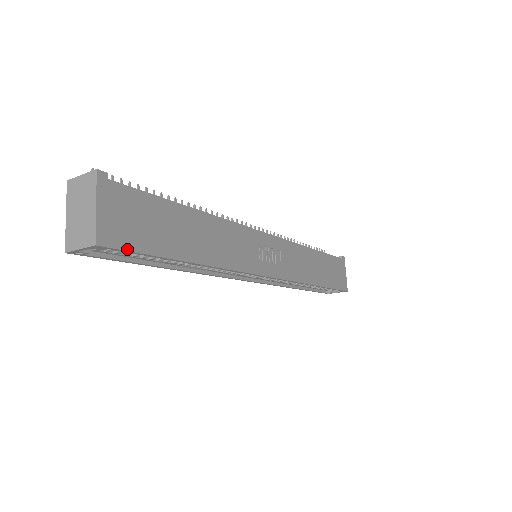
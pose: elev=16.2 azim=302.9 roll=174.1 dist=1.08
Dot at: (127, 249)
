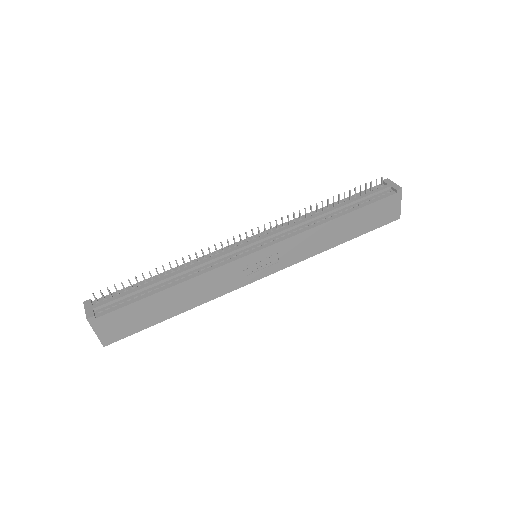
Dot at: (124, 337)
